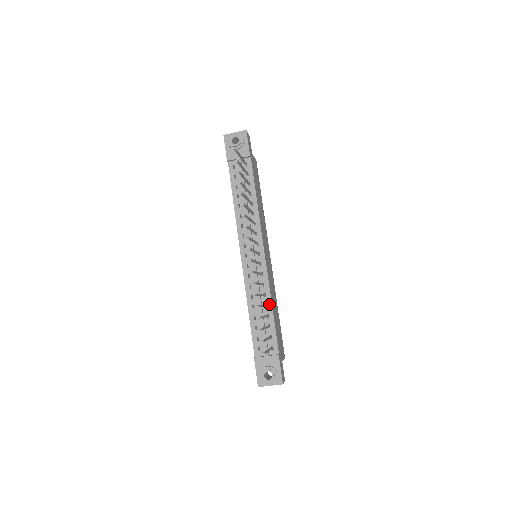
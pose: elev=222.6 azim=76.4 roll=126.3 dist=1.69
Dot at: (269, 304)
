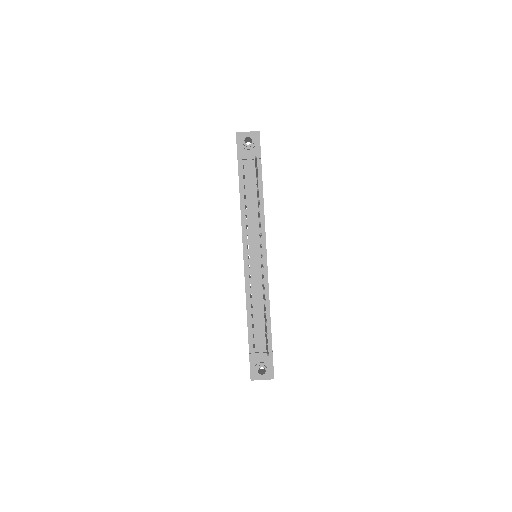
Dot at: (267, 304)
